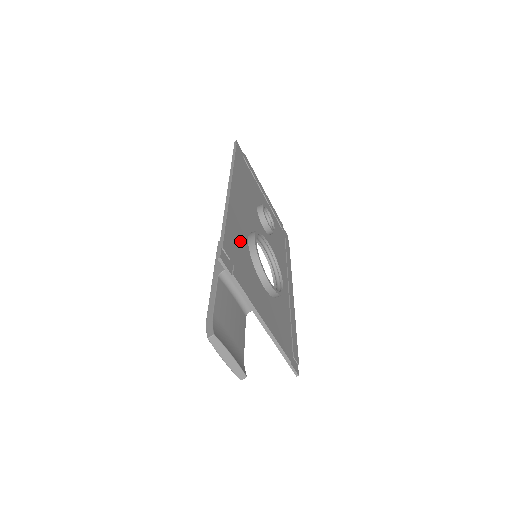
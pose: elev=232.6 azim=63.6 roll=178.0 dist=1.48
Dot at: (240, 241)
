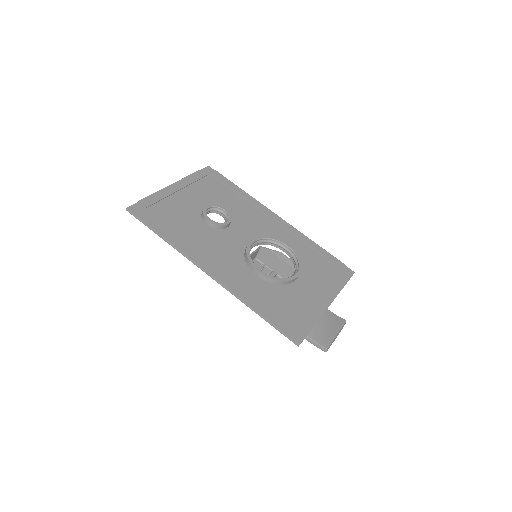
Dot at: (266, 295)
